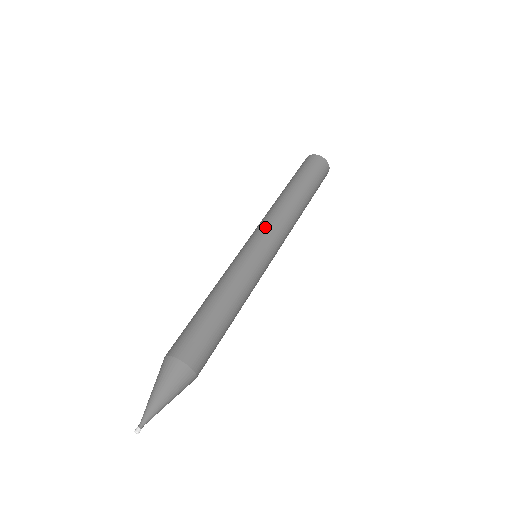
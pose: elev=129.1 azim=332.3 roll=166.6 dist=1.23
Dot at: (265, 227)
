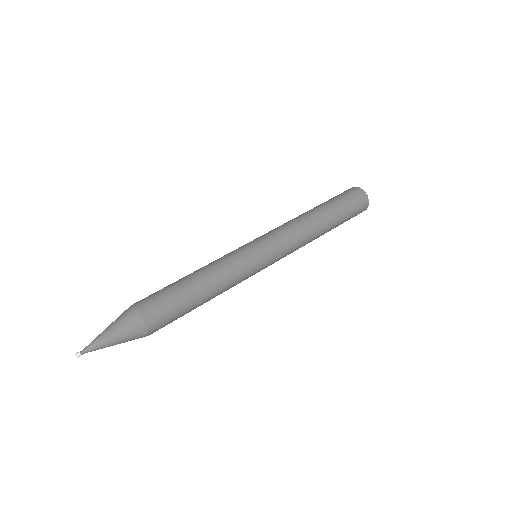
Dot at: (271, 232)
